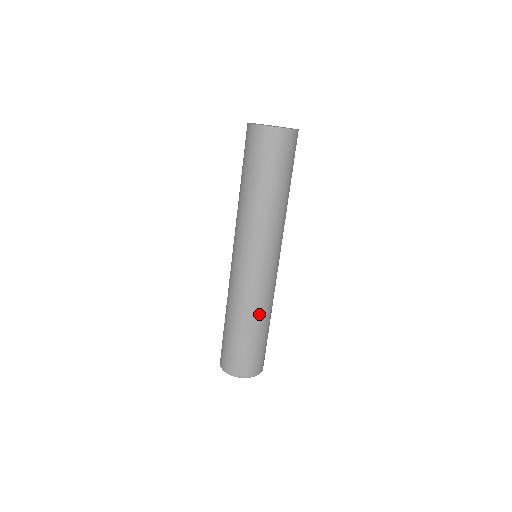
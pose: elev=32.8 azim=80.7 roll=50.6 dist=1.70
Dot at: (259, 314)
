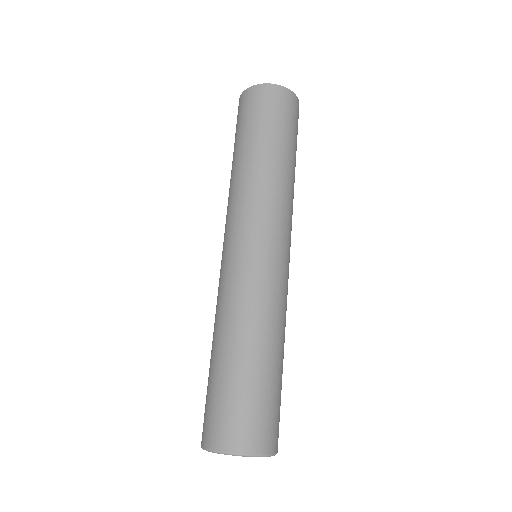
Dot at: (274, 330)
